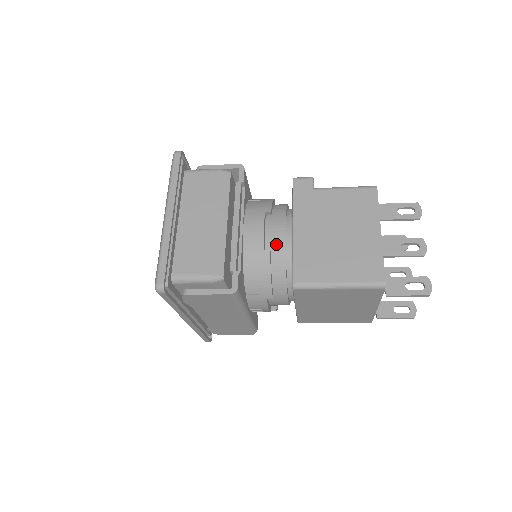
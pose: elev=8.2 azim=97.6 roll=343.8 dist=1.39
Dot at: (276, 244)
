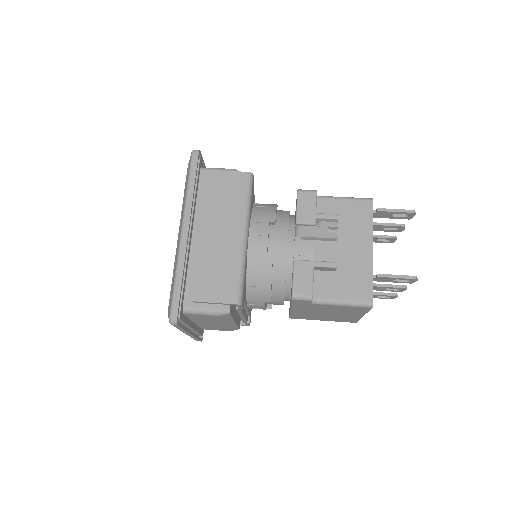
Dot at: occluded
